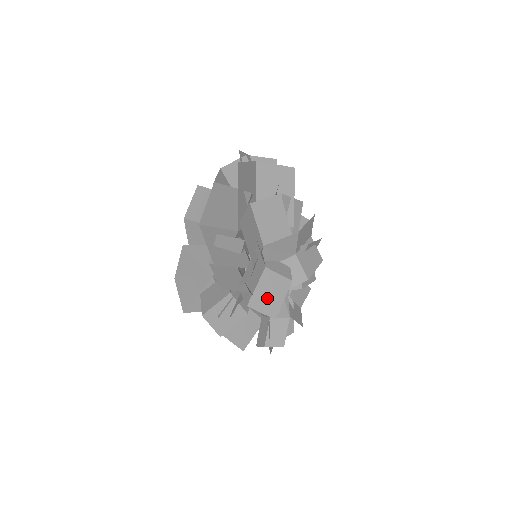
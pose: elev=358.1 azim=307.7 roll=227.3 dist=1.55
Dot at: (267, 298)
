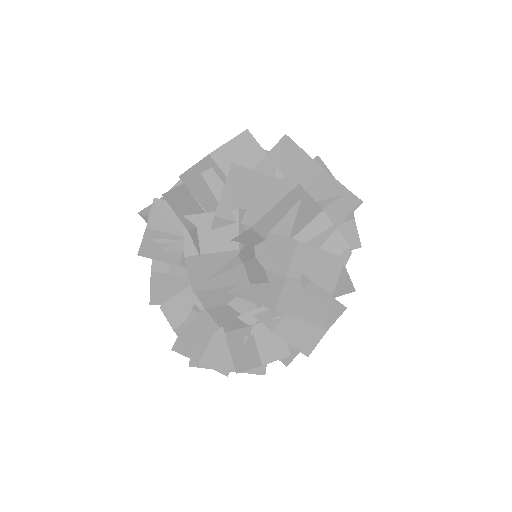
Dot at: (209, 270)
